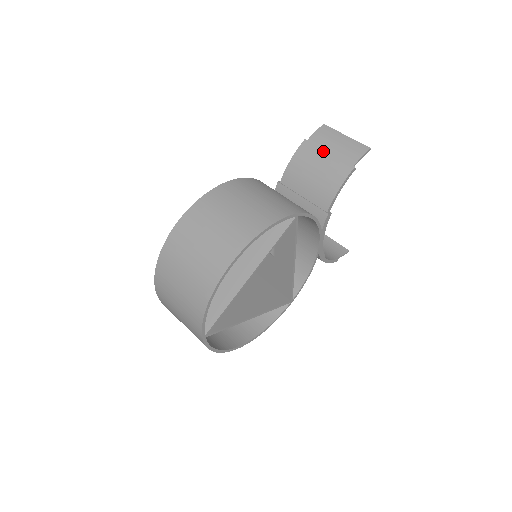
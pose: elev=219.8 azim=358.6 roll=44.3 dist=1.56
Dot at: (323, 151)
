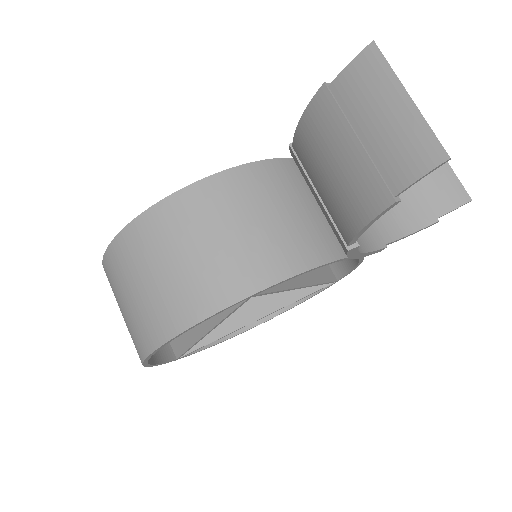
Dot at: (348, 131)
